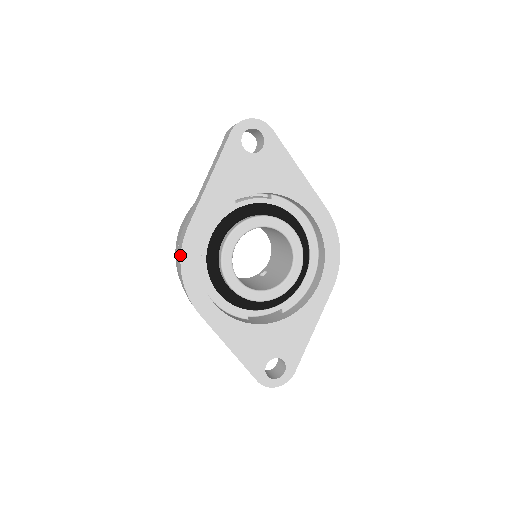
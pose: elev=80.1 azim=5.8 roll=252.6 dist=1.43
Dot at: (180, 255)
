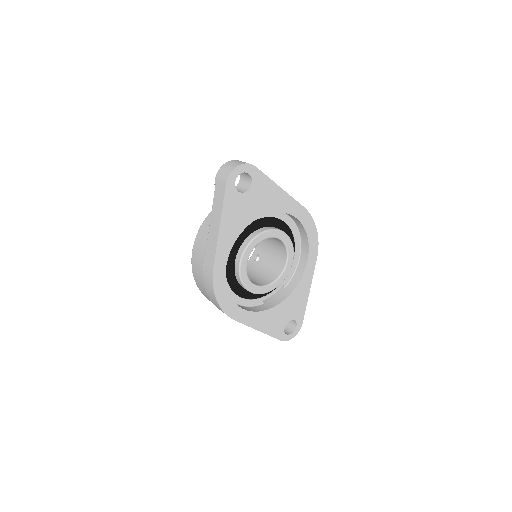
Dot at: (213, 290)
